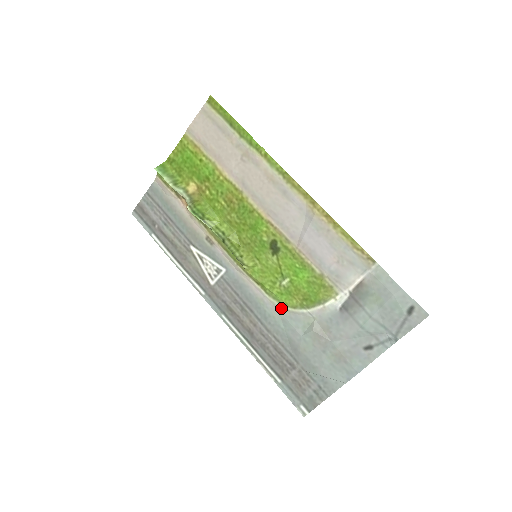
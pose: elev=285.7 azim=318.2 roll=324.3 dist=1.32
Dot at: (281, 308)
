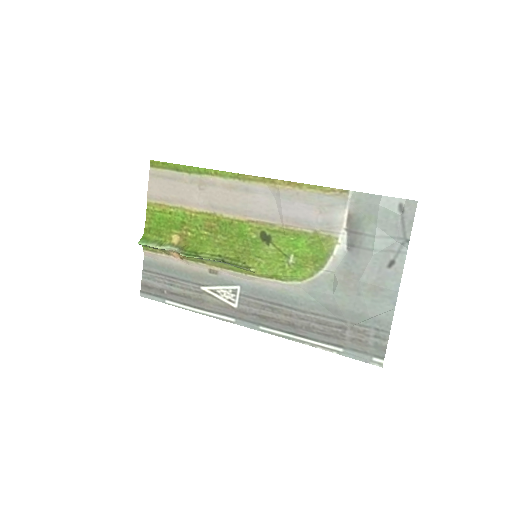
Dot at: (302, 284)
